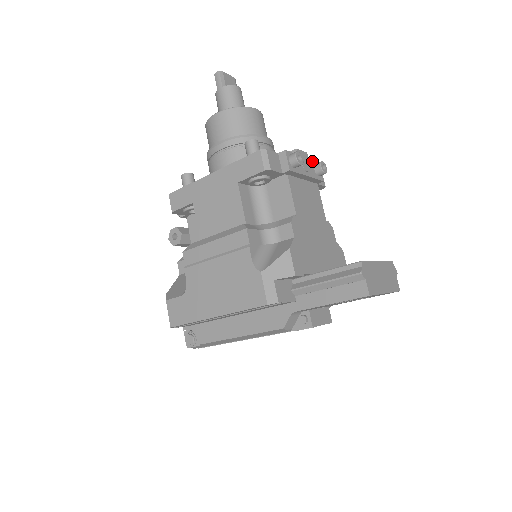
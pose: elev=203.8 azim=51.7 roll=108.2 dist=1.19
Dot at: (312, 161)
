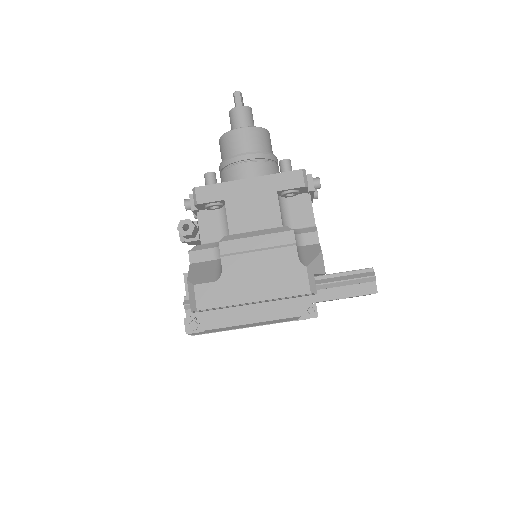
Dot at: occluded
